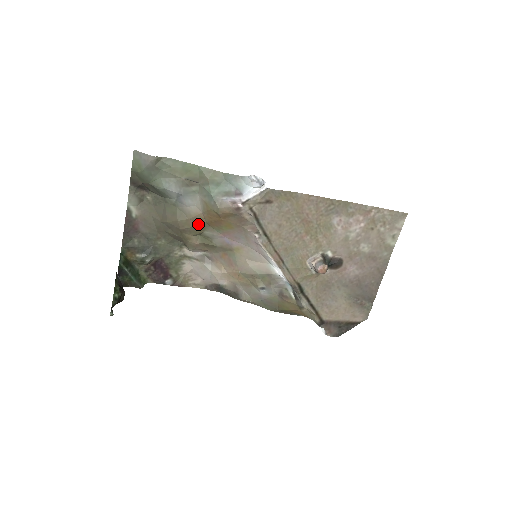
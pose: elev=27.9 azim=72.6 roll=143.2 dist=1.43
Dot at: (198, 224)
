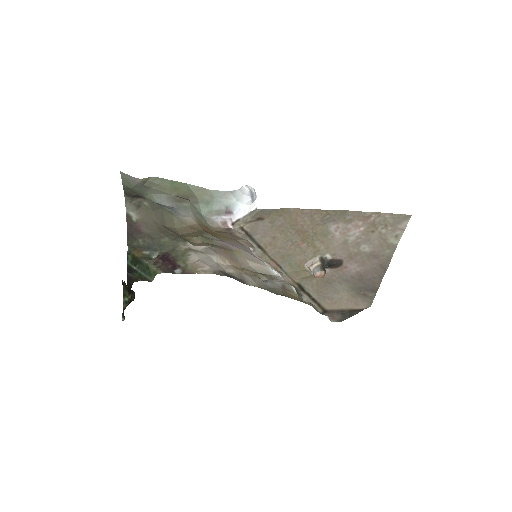
Dot at: (196, 230)
